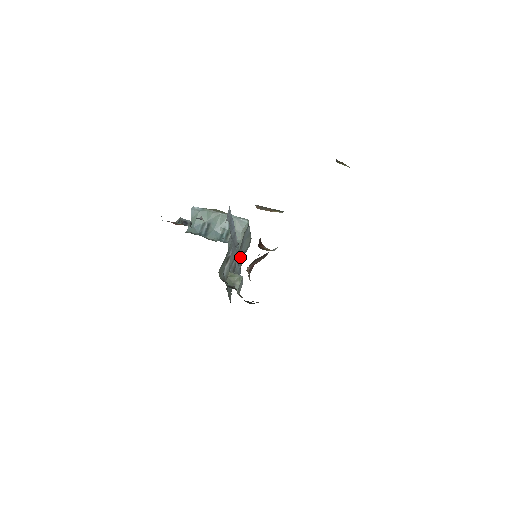
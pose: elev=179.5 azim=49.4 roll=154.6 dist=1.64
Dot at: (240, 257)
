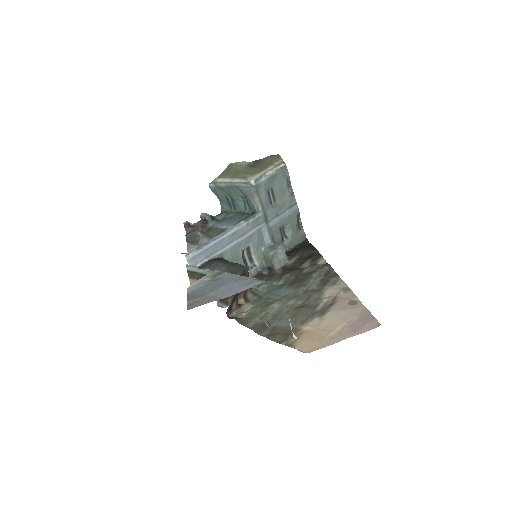
Dot at: (283, 199)
